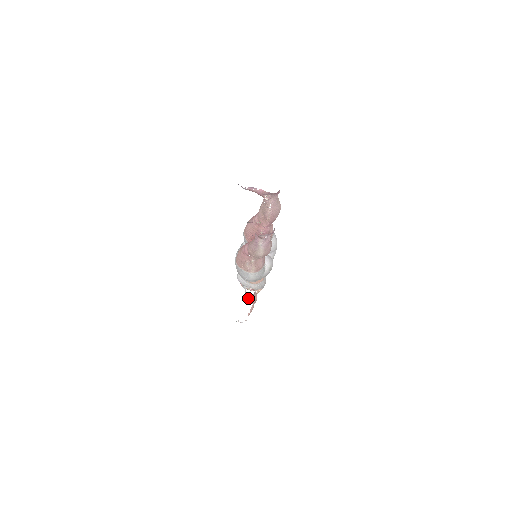
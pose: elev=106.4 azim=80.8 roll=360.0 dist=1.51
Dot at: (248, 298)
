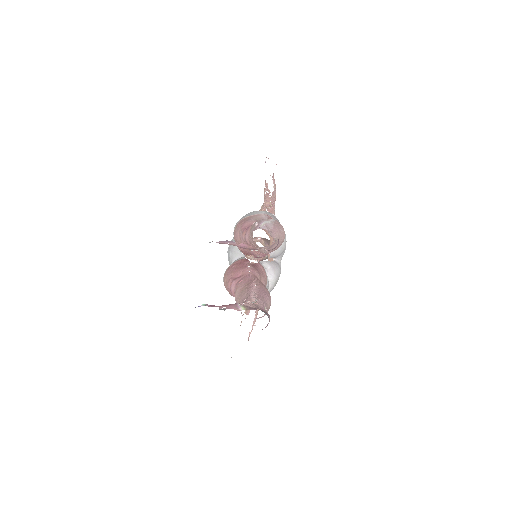
Dot at: occluded
